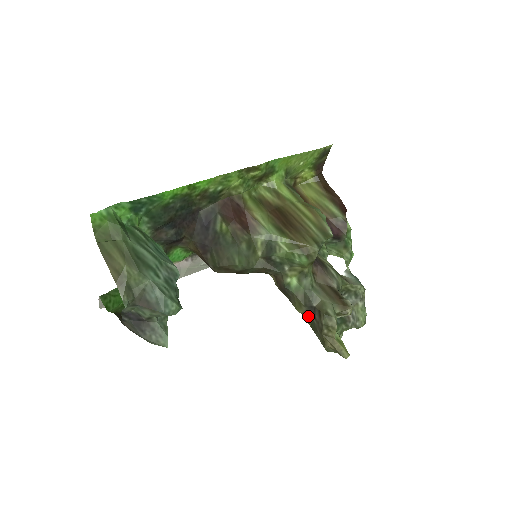
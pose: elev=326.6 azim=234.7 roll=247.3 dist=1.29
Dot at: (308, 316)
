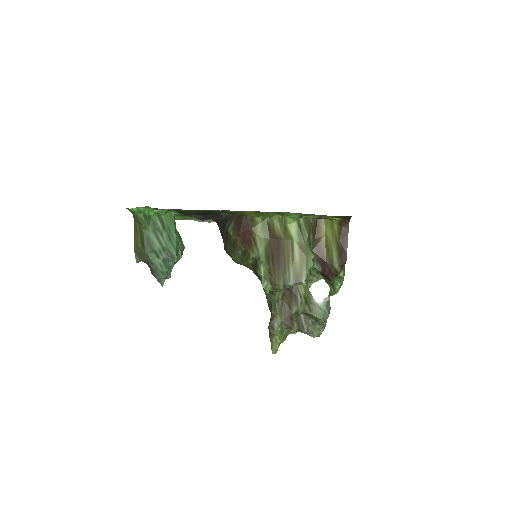
Dot at: occluded
